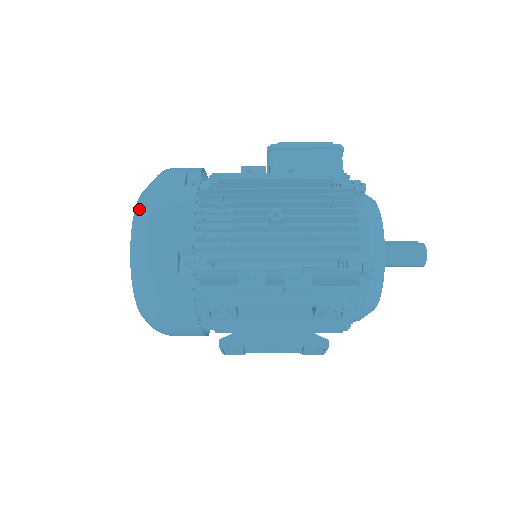
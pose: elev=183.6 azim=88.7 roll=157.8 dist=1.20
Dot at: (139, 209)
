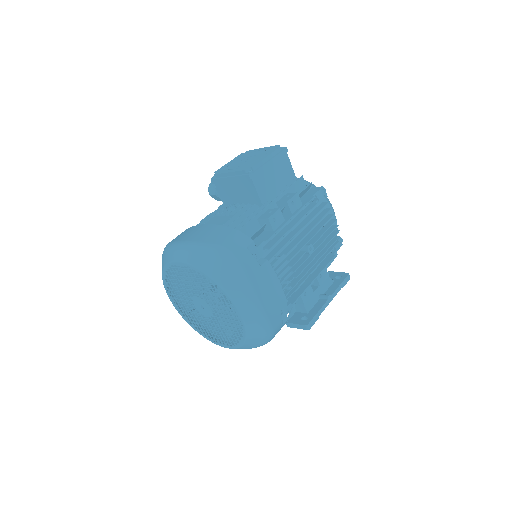
Dot at: (245, 304)
